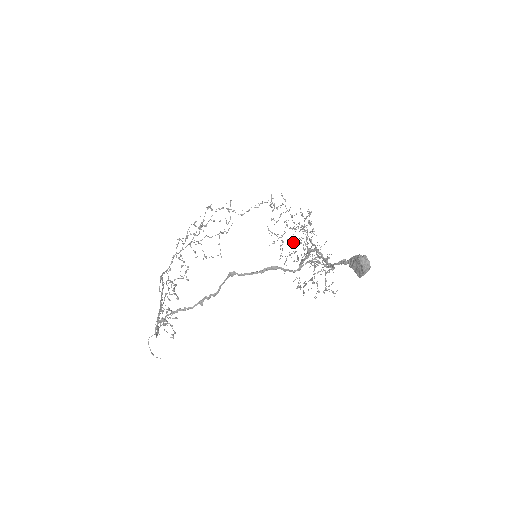
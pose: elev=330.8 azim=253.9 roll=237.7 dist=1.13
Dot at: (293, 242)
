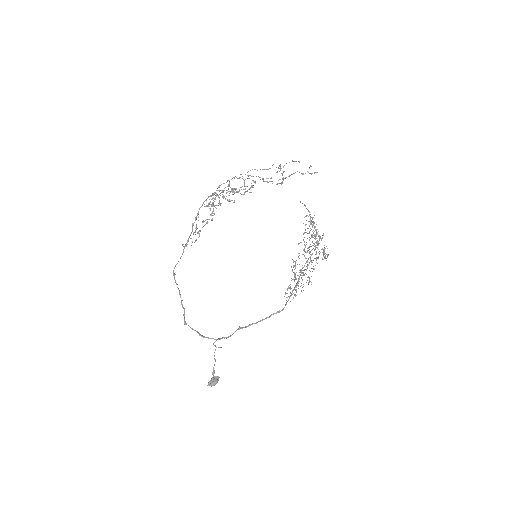
Dot at: occluded
